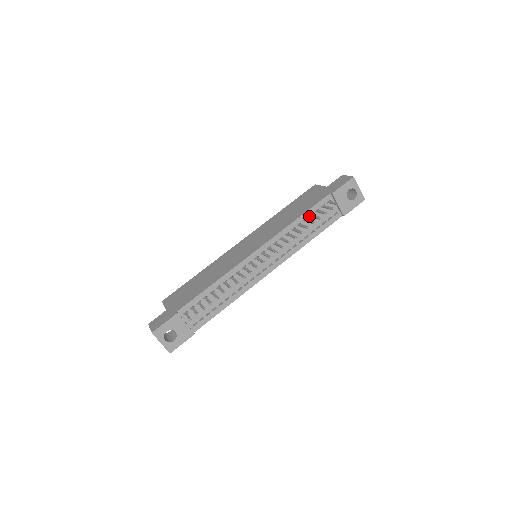
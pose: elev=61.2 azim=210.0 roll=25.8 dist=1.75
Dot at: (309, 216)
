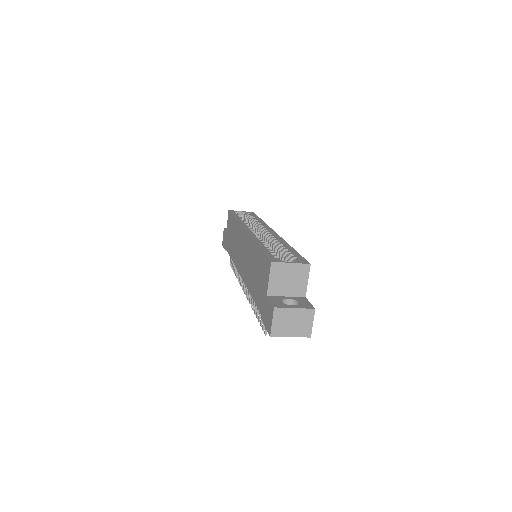
Dot at: occluded
